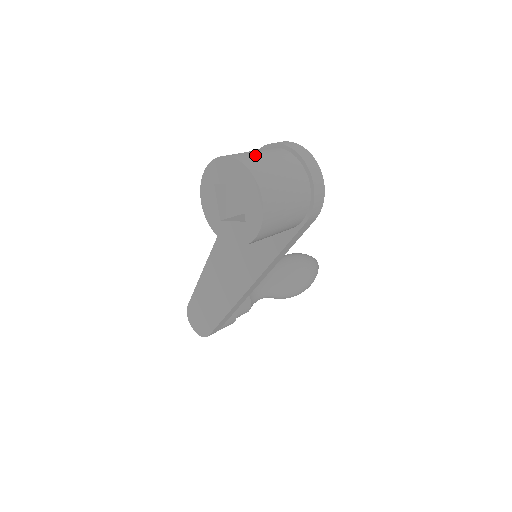
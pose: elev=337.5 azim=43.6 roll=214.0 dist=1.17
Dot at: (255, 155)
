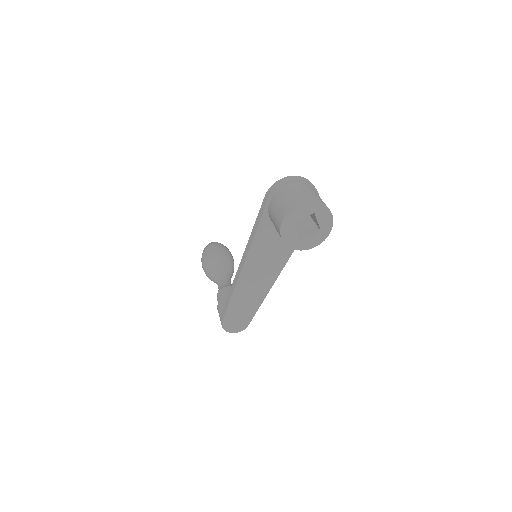
Dot at: (304, 194)
